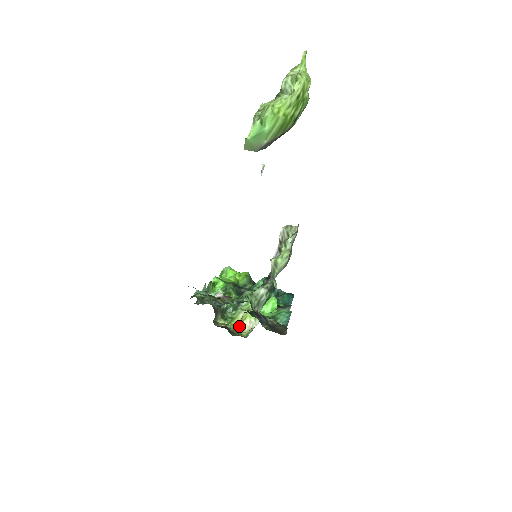
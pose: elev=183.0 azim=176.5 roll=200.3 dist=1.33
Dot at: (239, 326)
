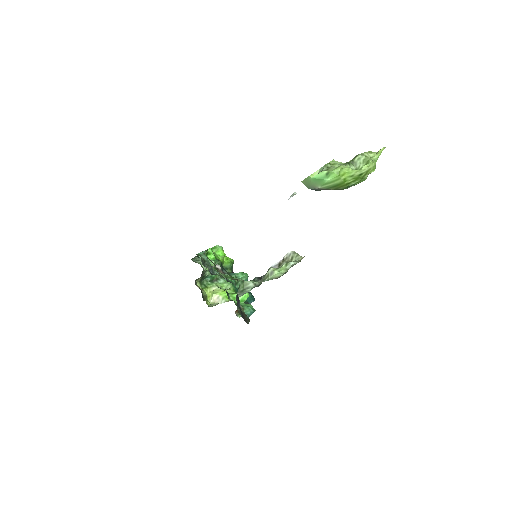
Dot at: (207, 295)
